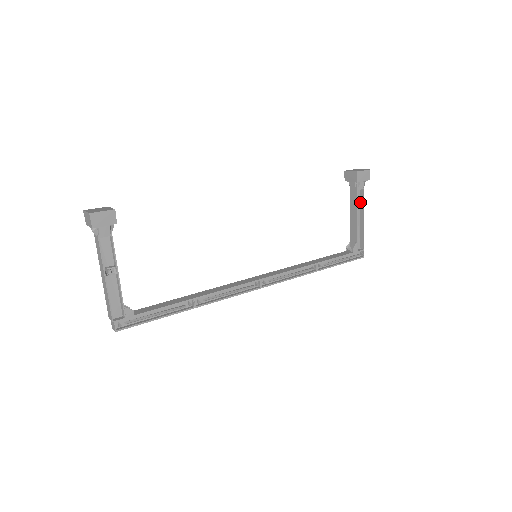
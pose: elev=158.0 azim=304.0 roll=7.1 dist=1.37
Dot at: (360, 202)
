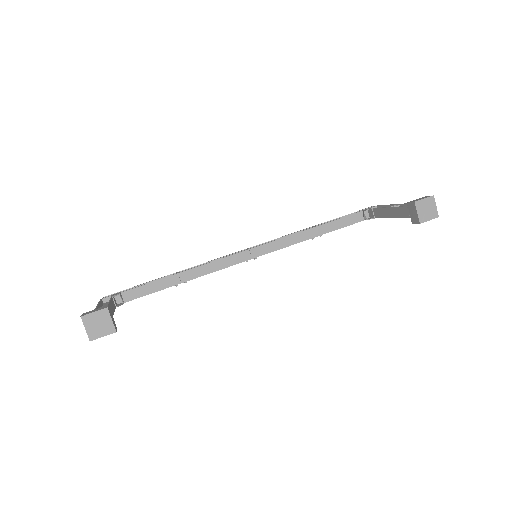
Dot at: occluded
